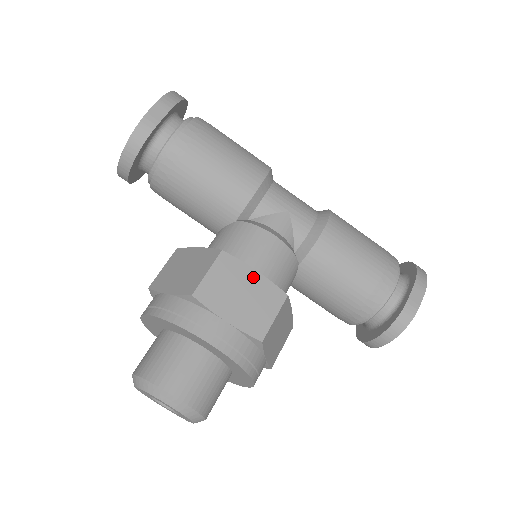
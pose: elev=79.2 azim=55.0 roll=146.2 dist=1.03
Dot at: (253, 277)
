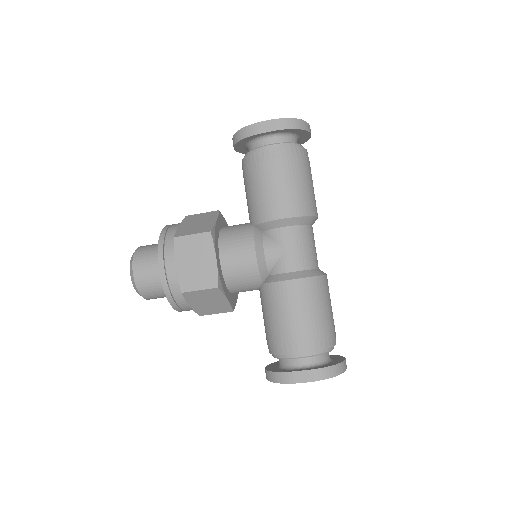
Dot at: (211, 260)
